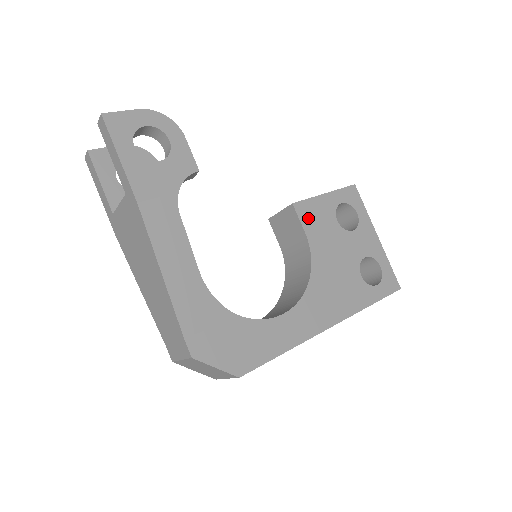
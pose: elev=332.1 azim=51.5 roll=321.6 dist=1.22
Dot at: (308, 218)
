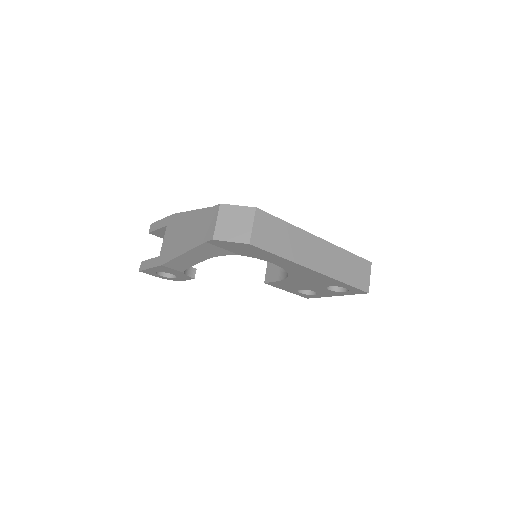
Dot at: occluded
